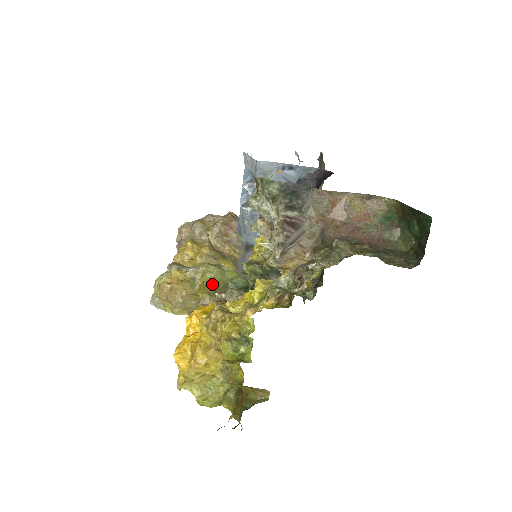
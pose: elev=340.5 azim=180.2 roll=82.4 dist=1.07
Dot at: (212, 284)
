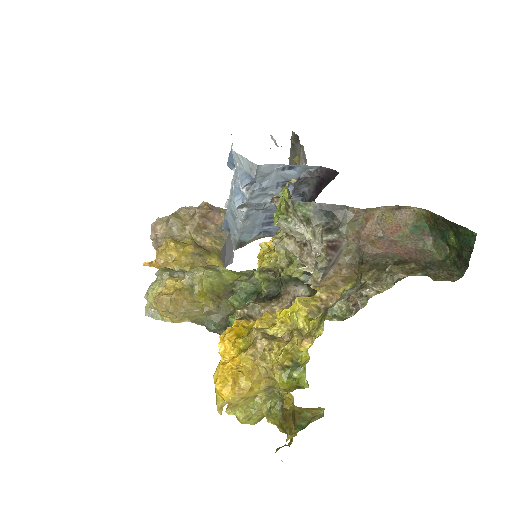
Dot at: (213, 289)
